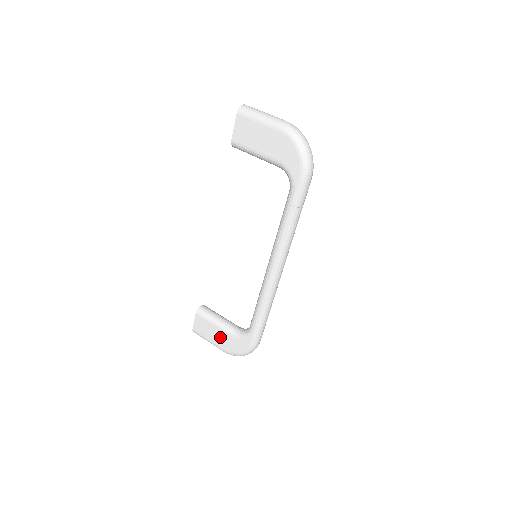
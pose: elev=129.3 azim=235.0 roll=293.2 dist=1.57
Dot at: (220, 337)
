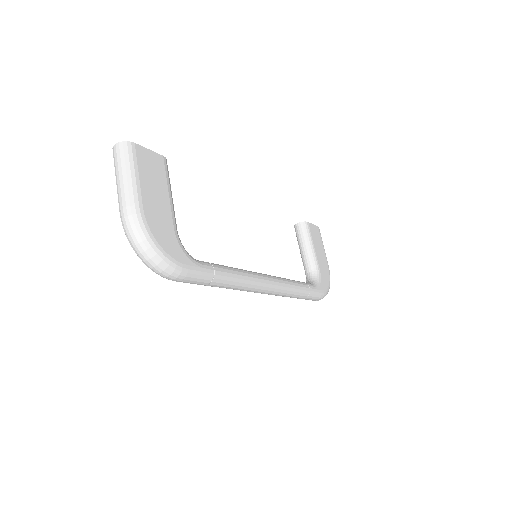
Dot at: occluded
